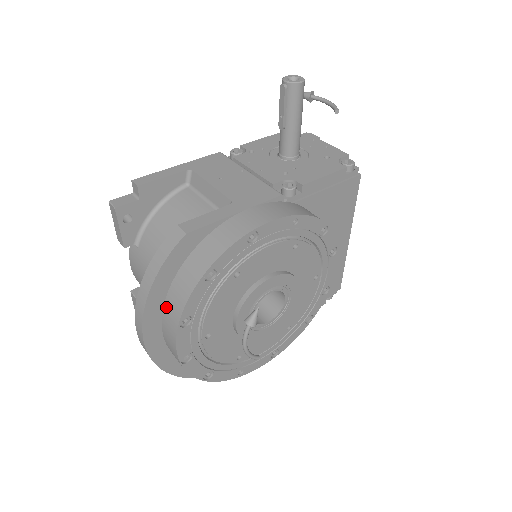
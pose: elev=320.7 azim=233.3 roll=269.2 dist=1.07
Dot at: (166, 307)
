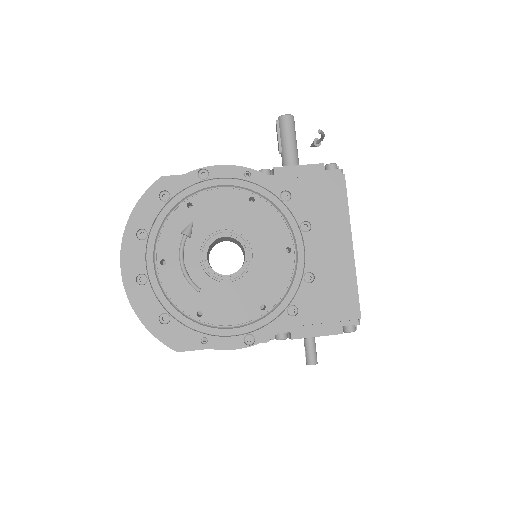
Dot at: occluded
